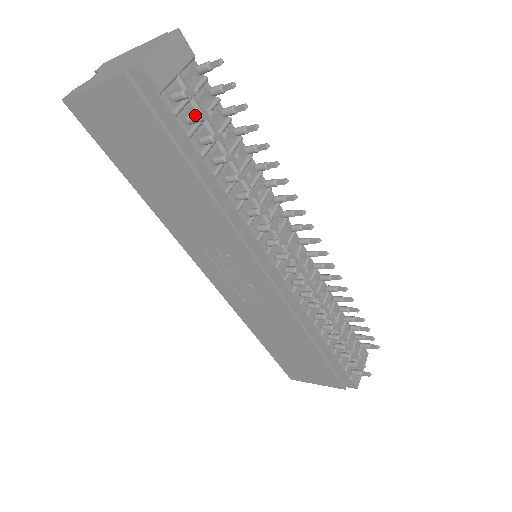
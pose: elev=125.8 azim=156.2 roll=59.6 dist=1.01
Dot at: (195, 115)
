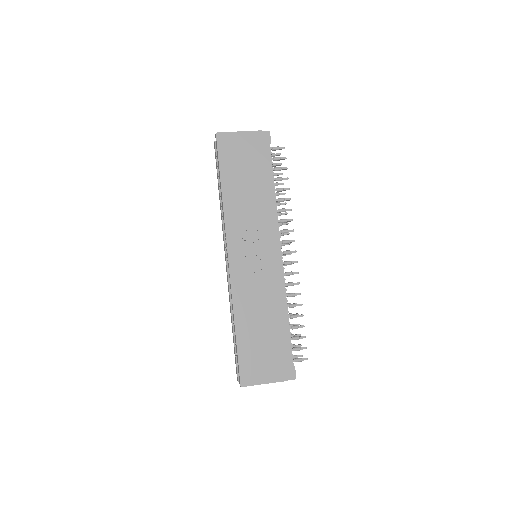
Dot at: (279, 157)
